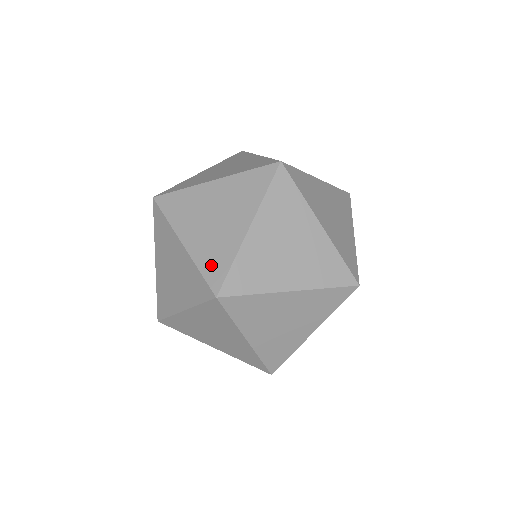
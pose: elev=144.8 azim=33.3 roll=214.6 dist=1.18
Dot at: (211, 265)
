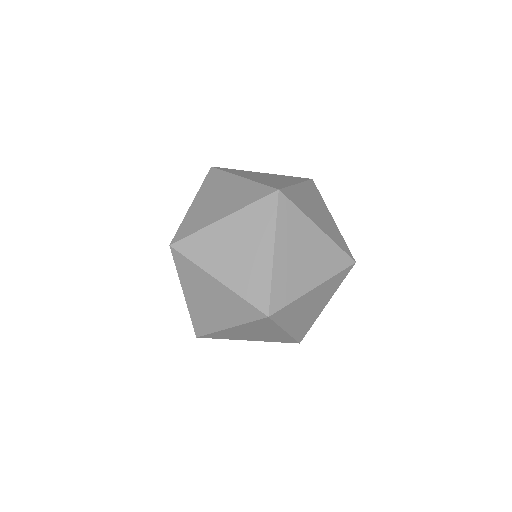
Dot at: occluded
